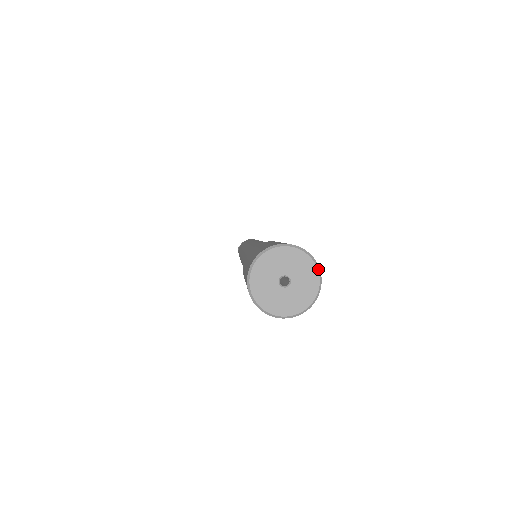
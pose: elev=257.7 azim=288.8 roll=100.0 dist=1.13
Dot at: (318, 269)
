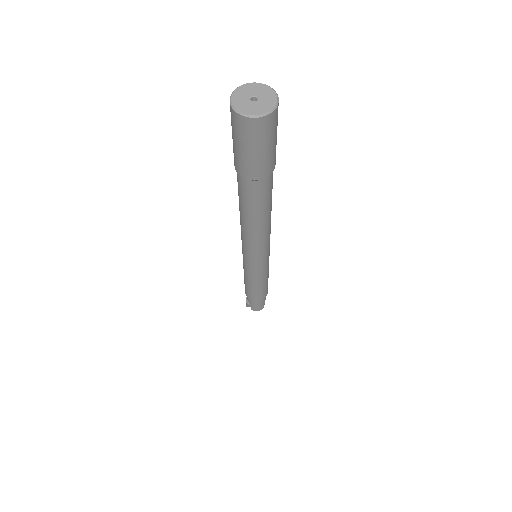
Dot at: (273, 89)
